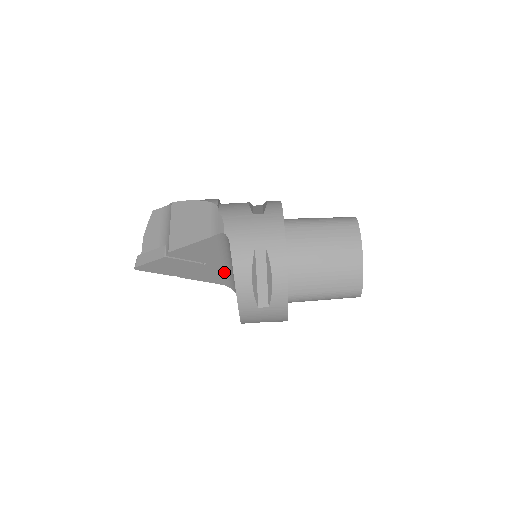
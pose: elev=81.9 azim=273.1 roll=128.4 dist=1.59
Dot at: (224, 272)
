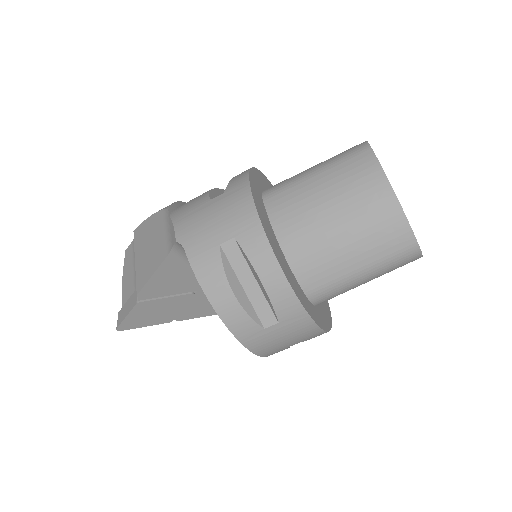
Dot at: occluded
